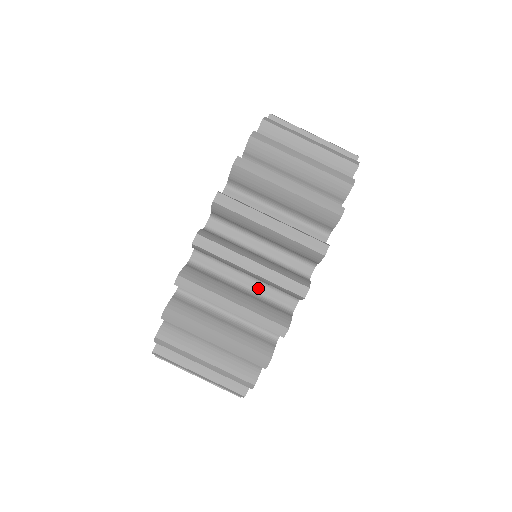
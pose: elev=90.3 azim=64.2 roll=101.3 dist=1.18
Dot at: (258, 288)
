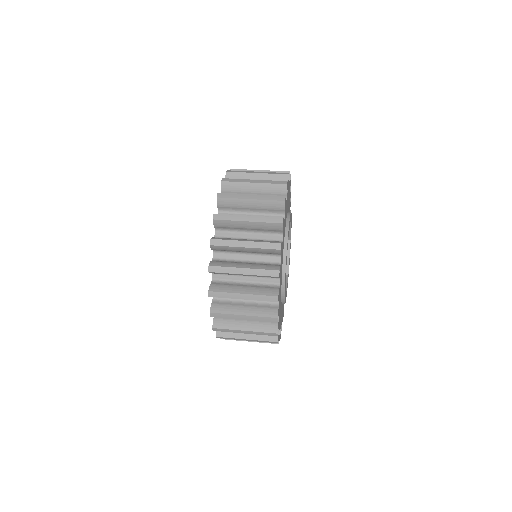
Dot at: (256, 259)
